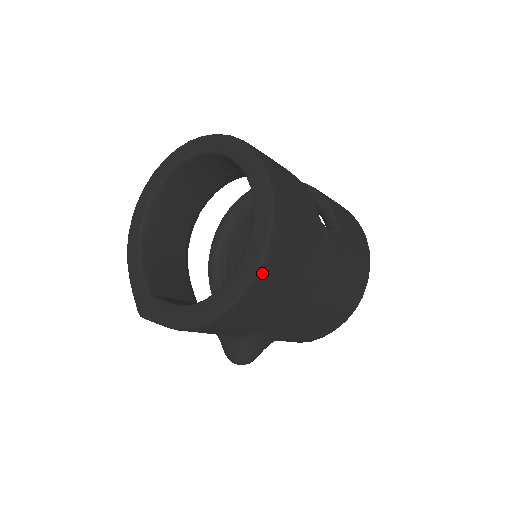
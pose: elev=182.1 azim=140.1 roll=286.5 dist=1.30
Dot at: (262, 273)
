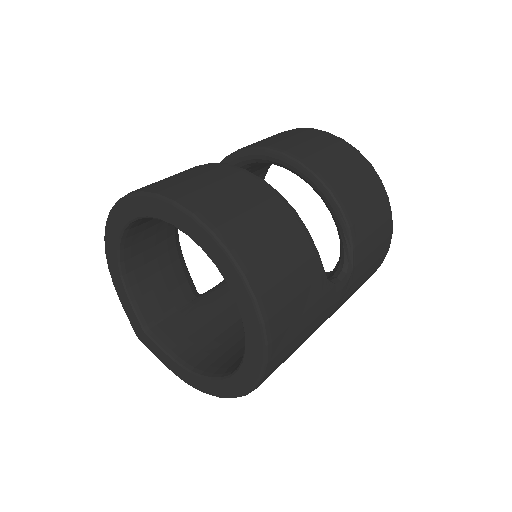
Dot at: occluded
